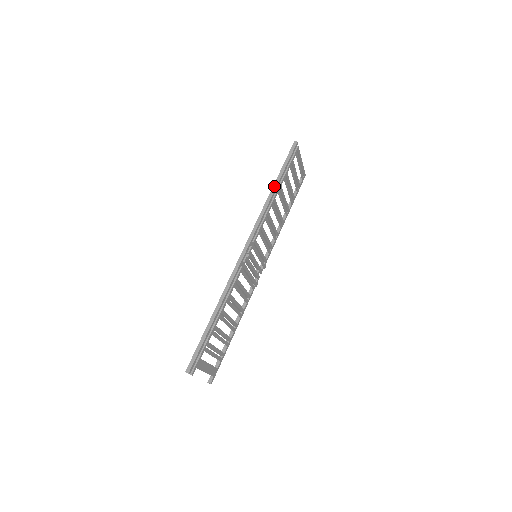
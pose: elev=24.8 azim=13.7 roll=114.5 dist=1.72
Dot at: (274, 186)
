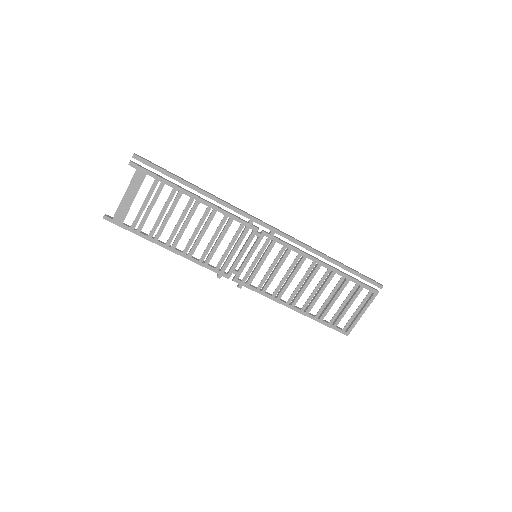
Dot at: (334, 259)
